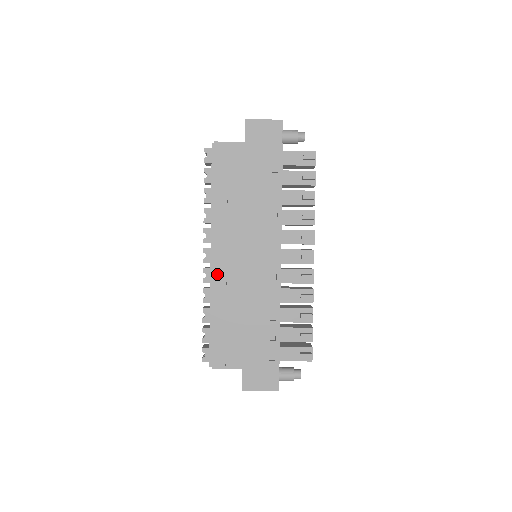
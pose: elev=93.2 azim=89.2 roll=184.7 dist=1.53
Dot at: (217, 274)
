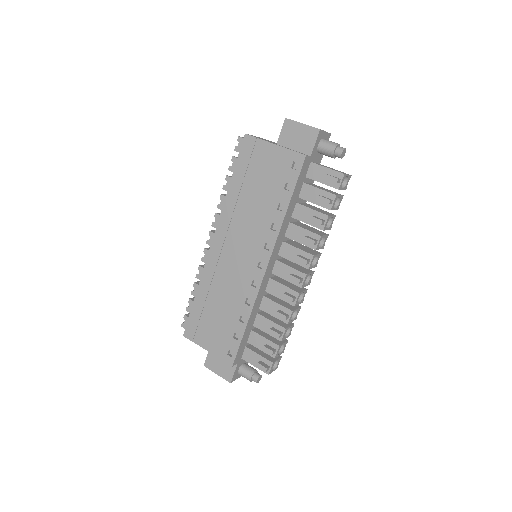
Dot at: (210, 259)
